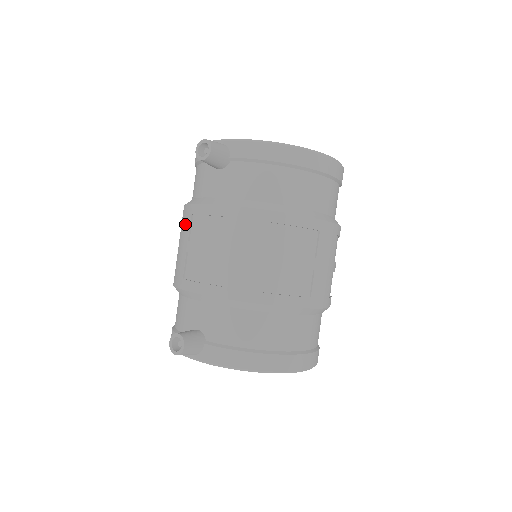
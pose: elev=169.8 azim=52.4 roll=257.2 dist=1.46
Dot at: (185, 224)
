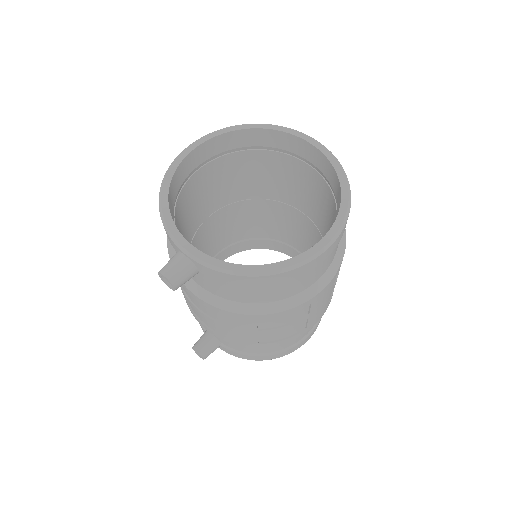
Dot at: occluded
